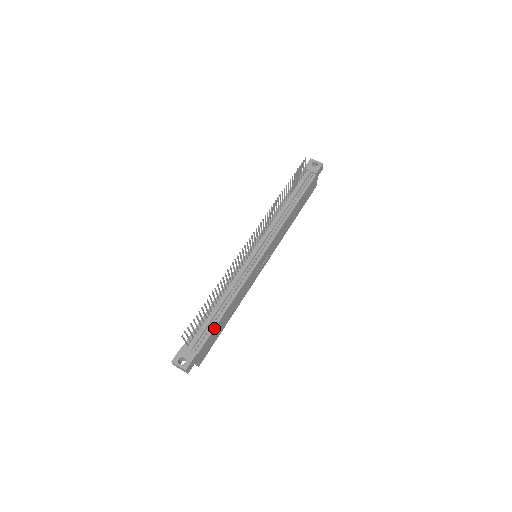
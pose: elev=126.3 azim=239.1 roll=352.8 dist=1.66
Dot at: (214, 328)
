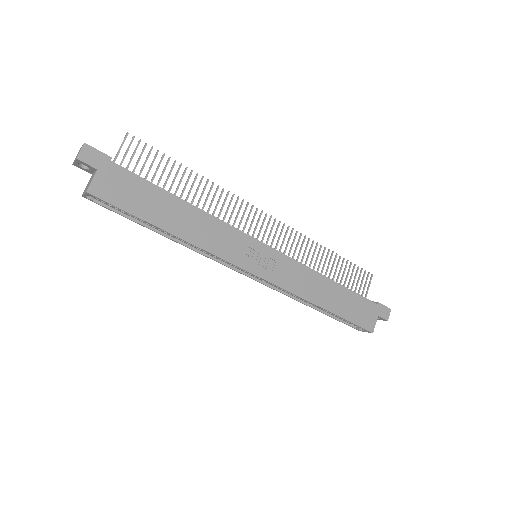
Dot at: (154, 184)
